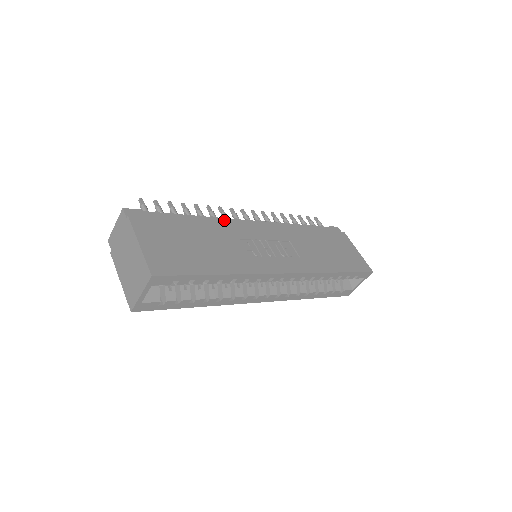
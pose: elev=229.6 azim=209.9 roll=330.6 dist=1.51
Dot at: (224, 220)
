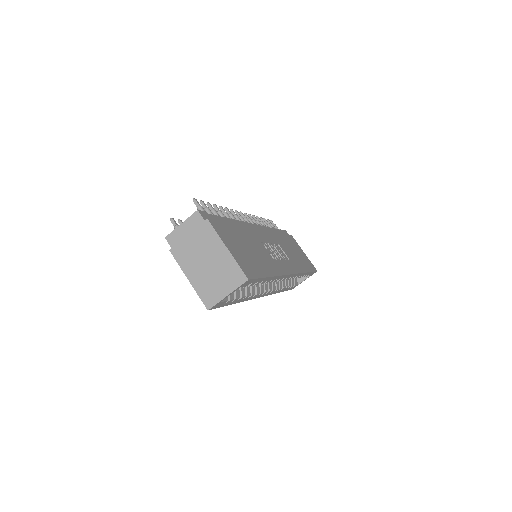
Dot at: (243, 223)
